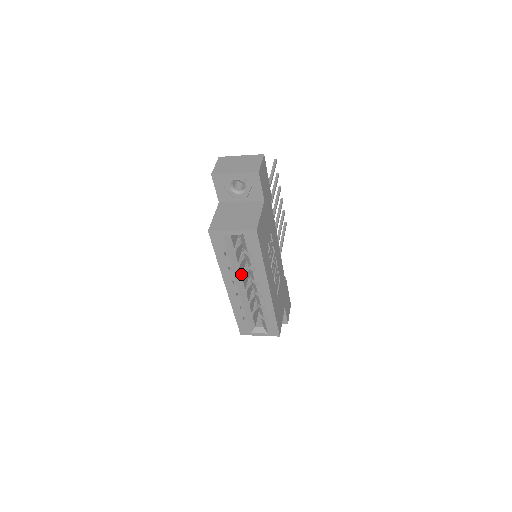
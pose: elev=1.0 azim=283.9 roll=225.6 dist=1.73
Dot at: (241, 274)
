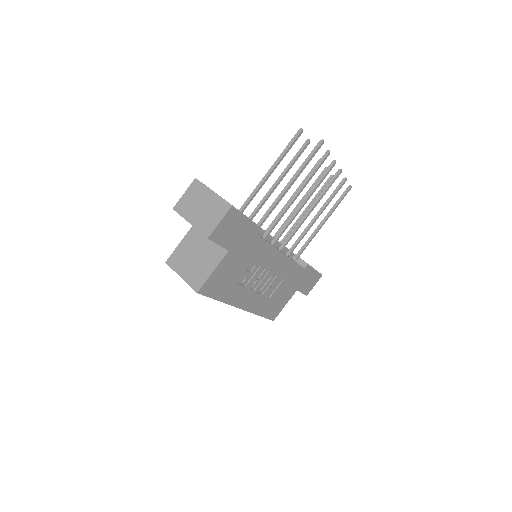
Dot at: occluded
